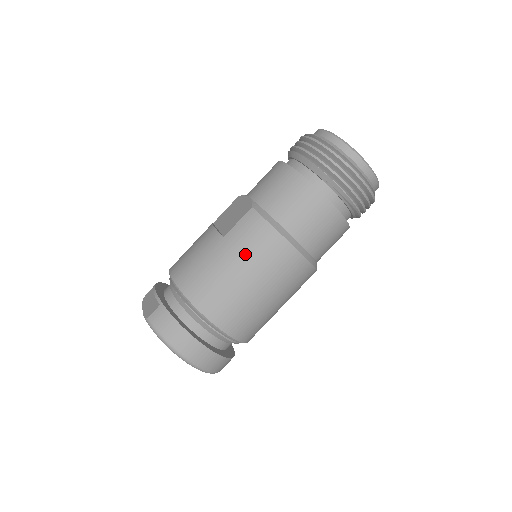
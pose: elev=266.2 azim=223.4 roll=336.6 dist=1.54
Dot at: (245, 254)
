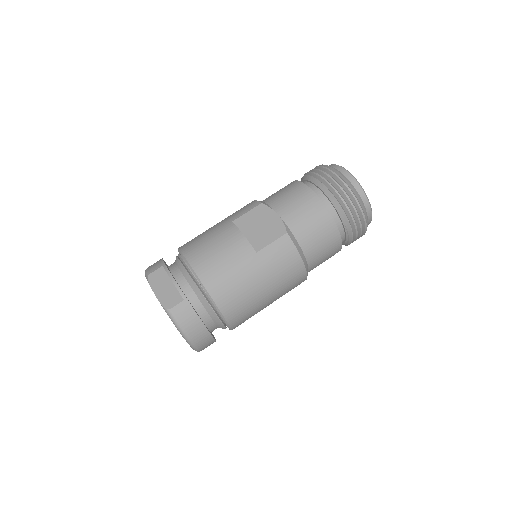
Dot at: (273, 273)
